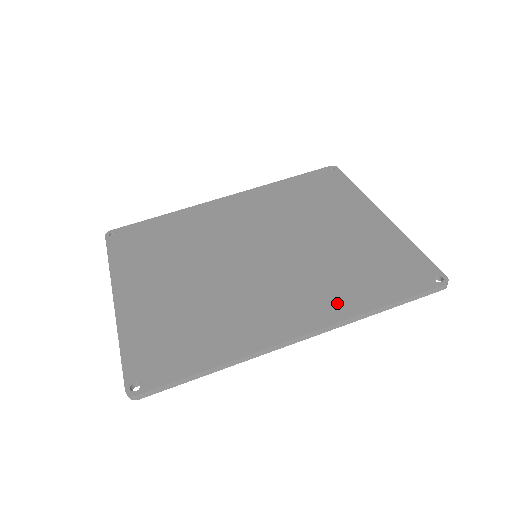
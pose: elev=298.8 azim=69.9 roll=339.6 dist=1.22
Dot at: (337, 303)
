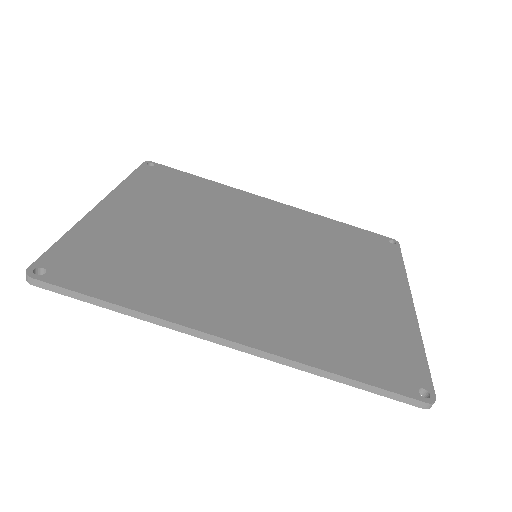
Dot at: (296, 340)
